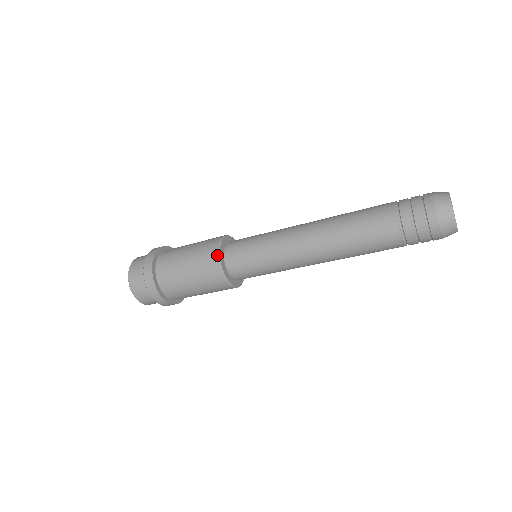
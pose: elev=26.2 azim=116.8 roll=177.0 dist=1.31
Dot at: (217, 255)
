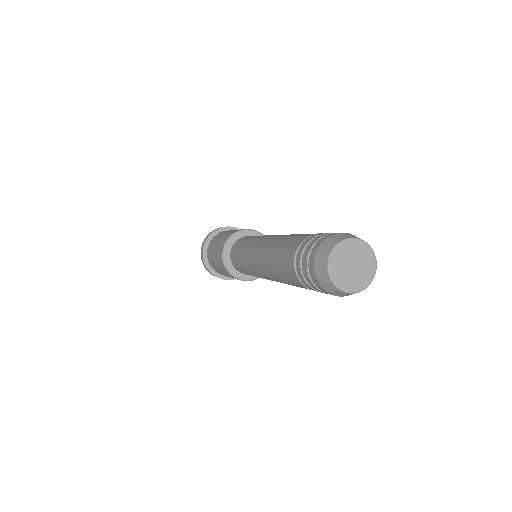
Dot at: (222, 260)
